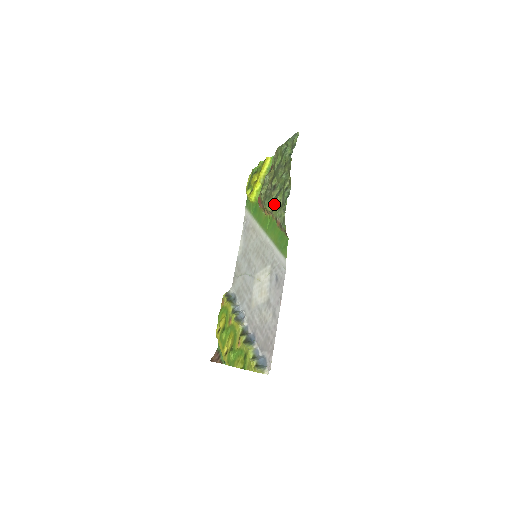
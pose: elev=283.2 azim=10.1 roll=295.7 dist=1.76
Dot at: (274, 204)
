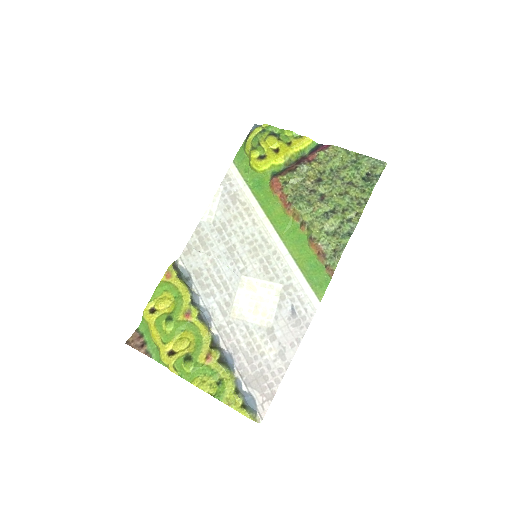
Dot at: (320, 221)
